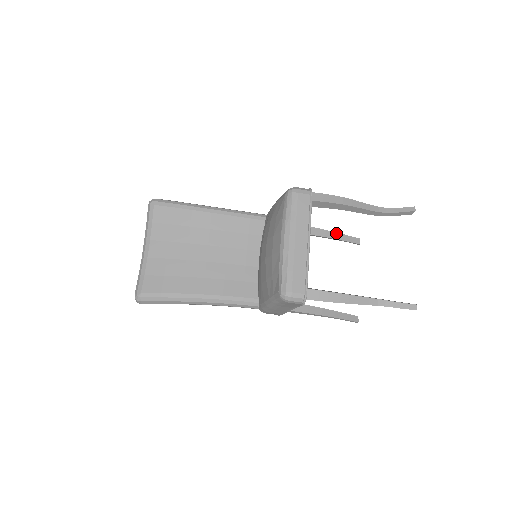
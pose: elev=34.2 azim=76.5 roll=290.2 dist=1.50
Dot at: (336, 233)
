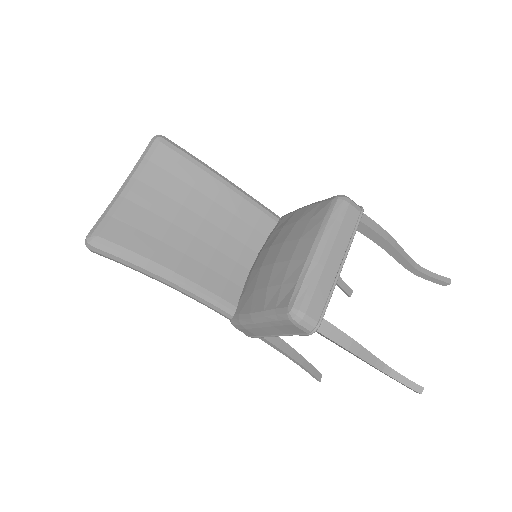
Dot at: occluded
